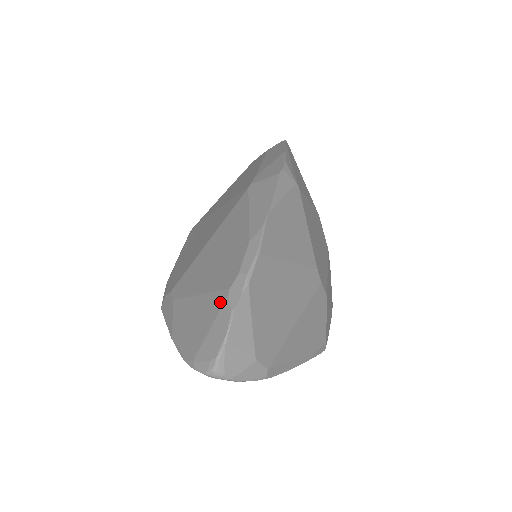
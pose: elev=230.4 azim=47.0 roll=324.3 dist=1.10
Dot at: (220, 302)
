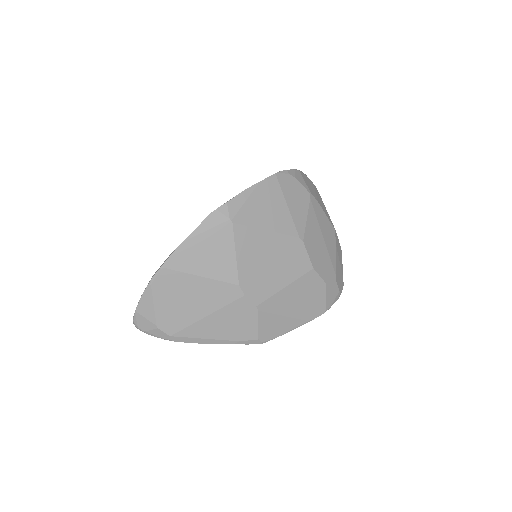
Dot at: occluded
